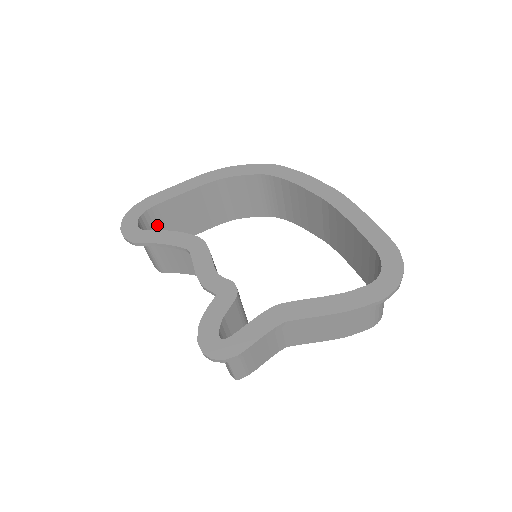
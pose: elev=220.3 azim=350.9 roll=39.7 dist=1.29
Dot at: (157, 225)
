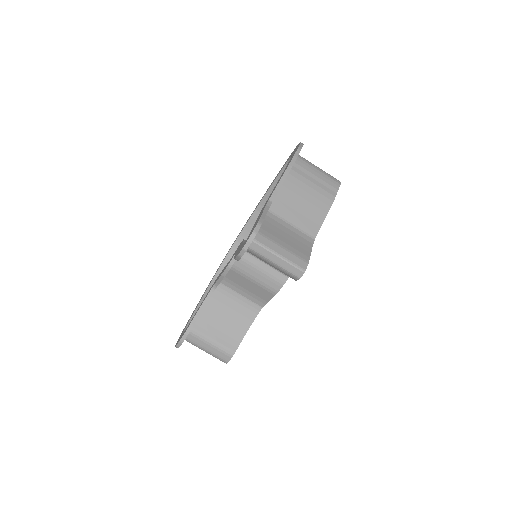
Dot at: occluded
